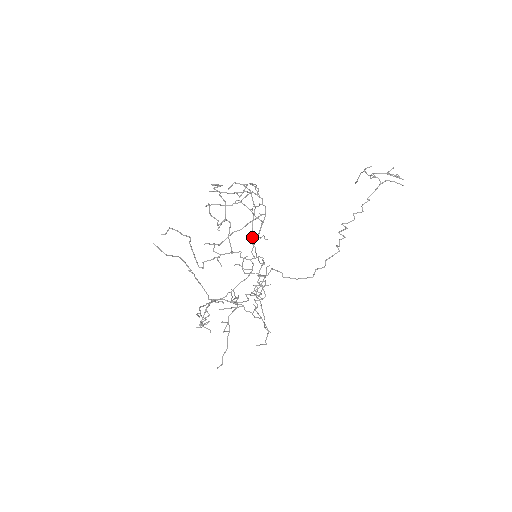
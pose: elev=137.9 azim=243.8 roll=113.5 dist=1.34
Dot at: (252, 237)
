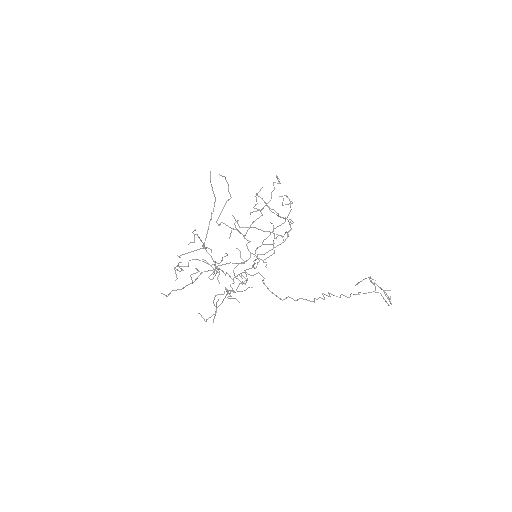
Dot at: (259, 258)
